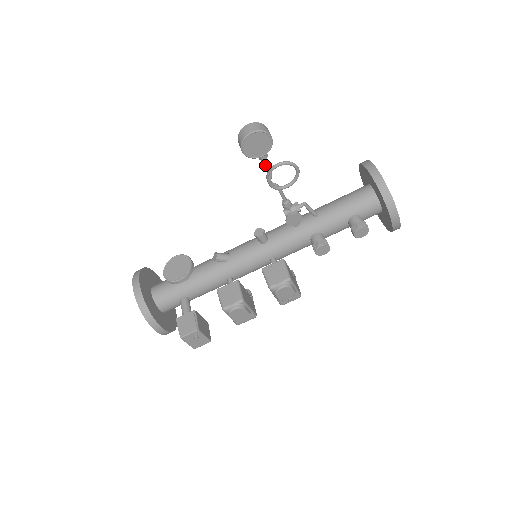
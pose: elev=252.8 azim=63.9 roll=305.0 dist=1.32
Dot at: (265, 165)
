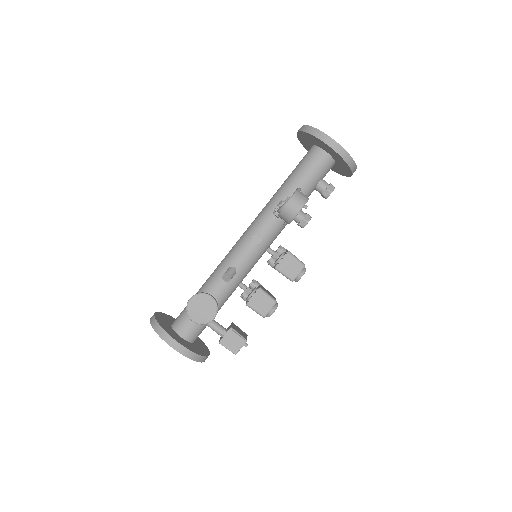
Dot at: occluded
